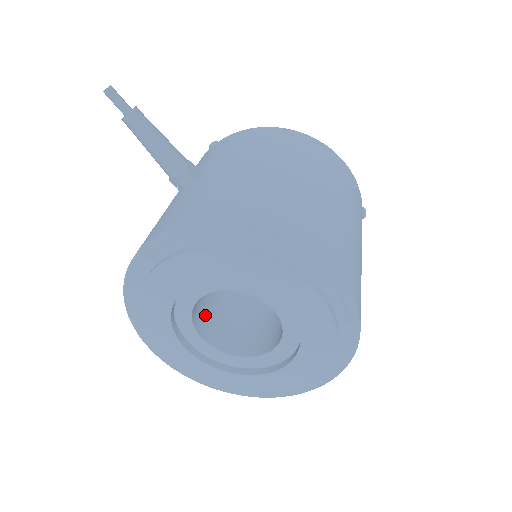
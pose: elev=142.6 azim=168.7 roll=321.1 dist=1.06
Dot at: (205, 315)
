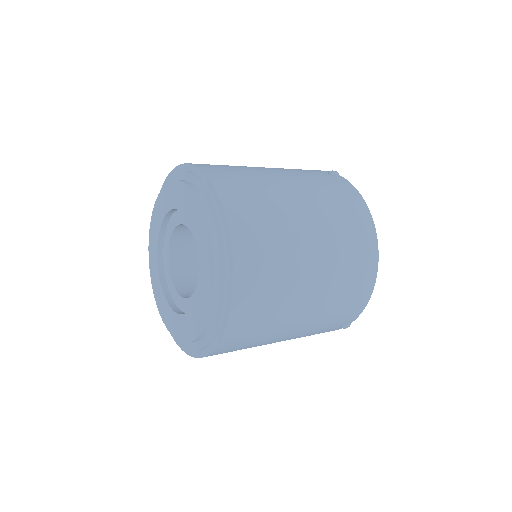
Dot at: occluded
